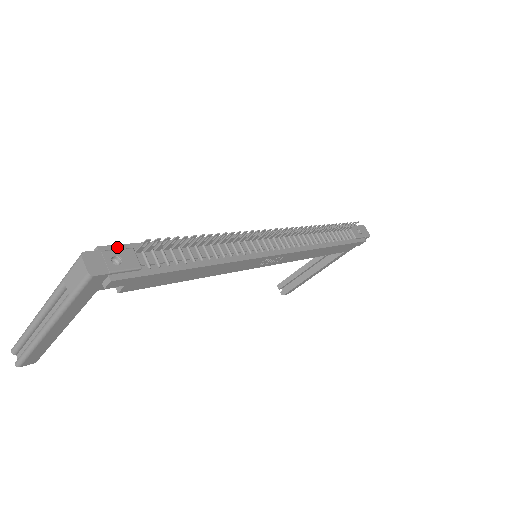
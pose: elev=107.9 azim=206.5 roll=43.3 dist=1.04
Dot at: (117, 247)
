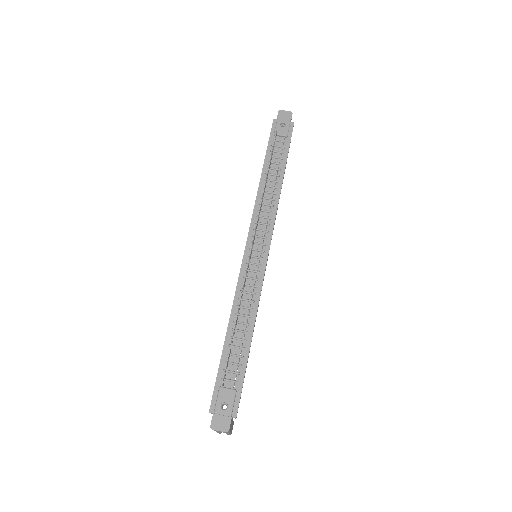
Dot at: (214, 397)
